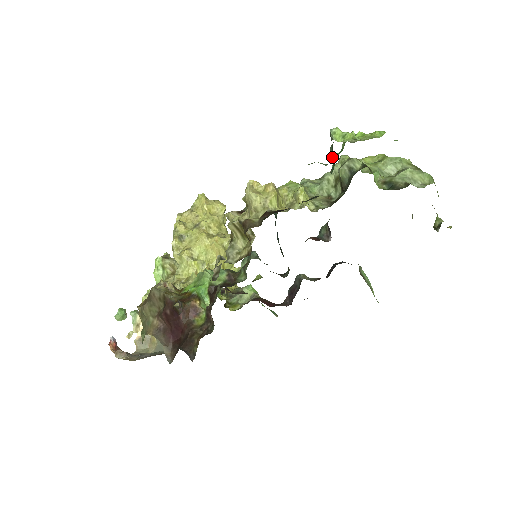
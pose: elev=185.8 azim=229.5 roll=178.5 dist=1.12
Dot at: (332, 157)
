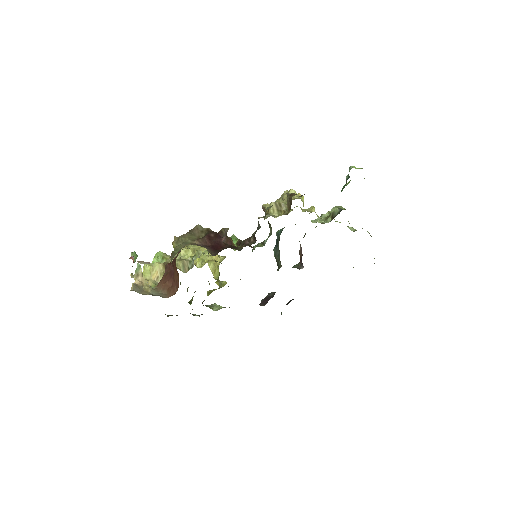
Dot at: occluded
